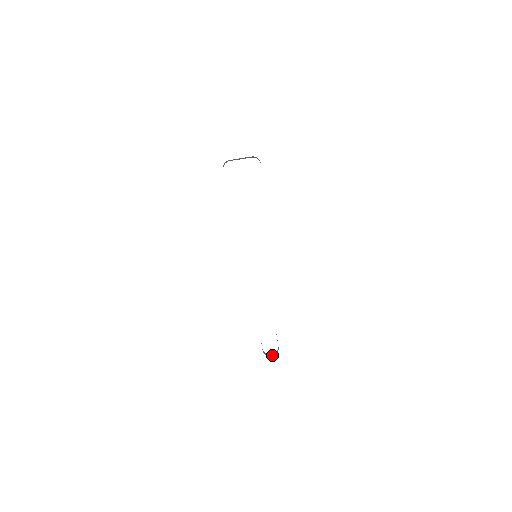
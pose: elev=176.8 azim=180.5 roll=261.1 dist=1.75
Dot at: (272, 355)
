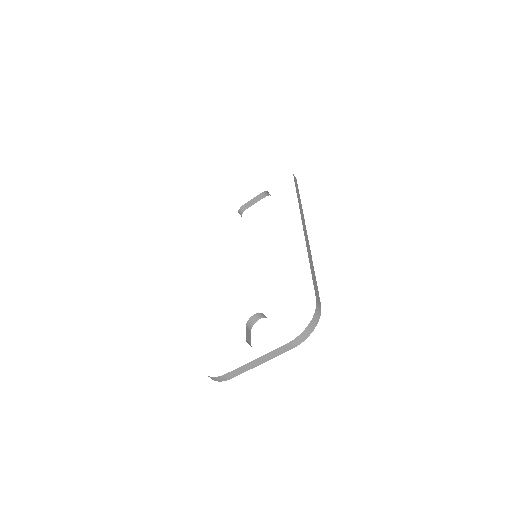
Dot at: occluded
